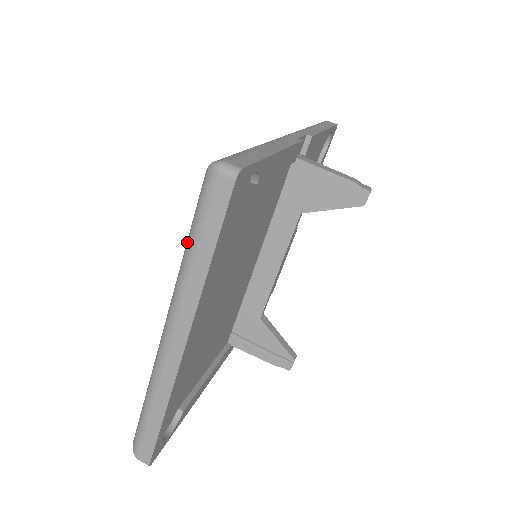
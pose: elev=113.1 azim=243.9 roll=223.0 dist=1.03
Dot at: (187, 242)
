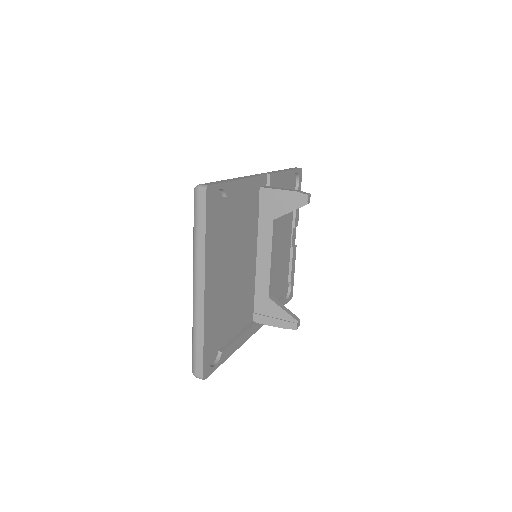
Dot at: (193, 231)
